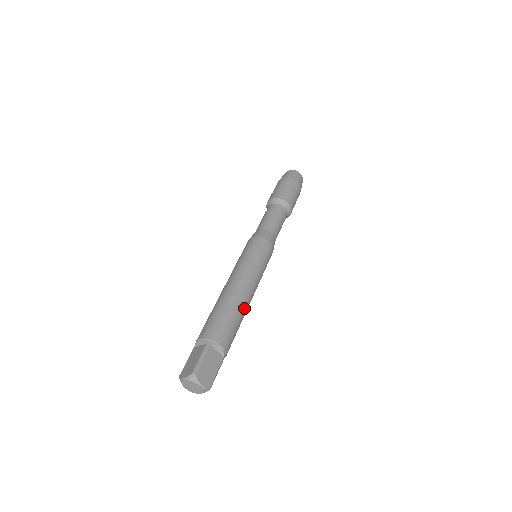
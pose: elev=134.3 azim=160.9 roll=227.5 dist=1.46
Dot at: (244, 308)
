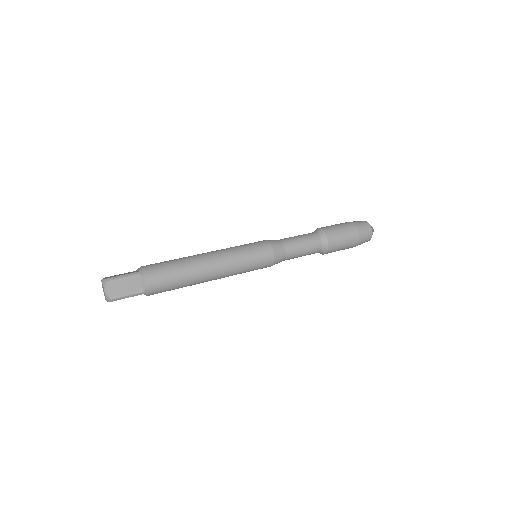
Dot at: (196, 276)
